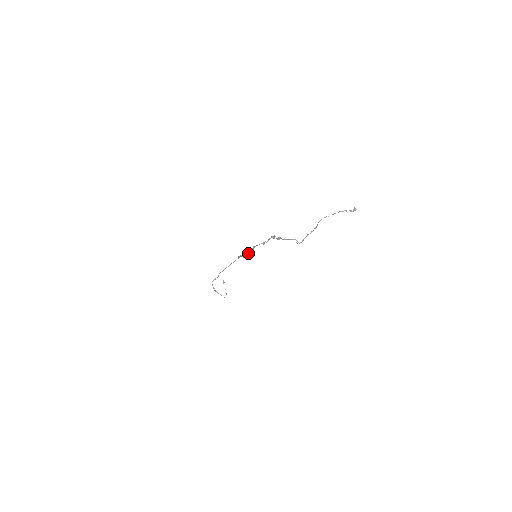
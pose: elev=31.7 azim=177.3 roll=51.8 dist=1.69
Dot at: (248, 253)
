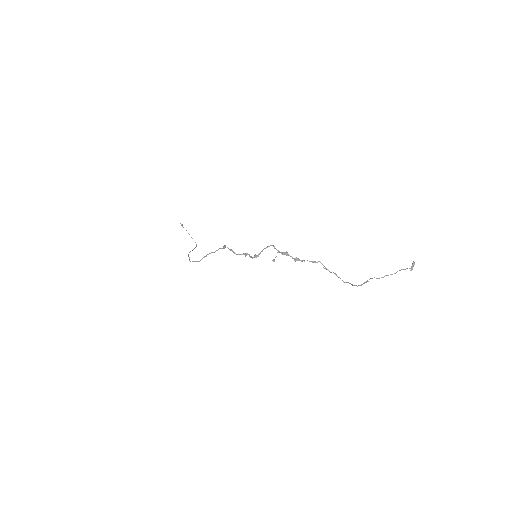
Dot at: occluded
